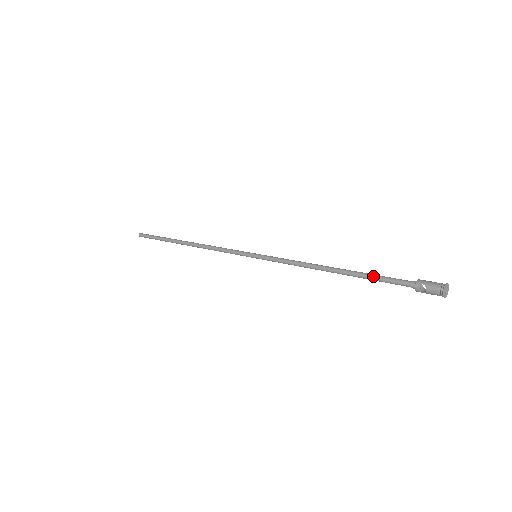
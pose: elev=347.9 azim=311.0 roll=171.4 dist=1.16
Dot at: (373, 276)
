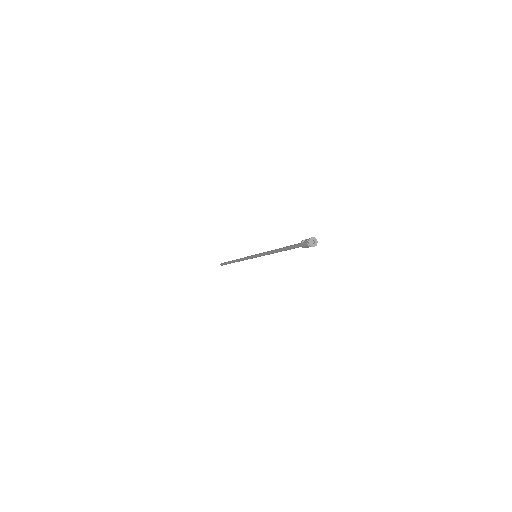
Dot at: (291, 245)
